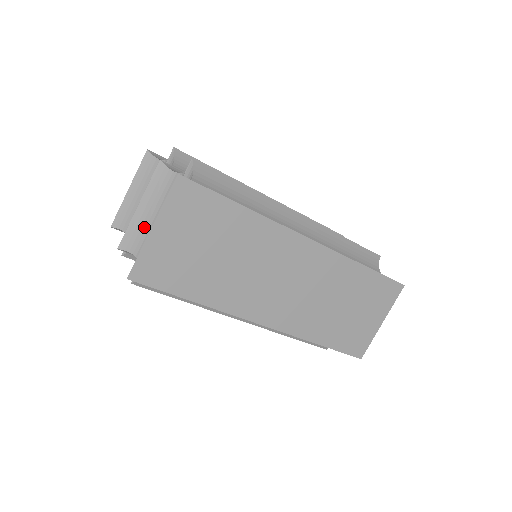
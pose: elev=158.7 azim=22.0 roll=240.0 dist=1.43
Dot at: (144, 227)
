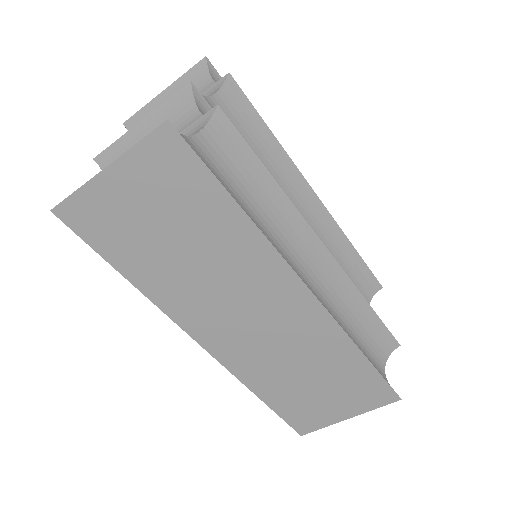
Dot at: occluded
